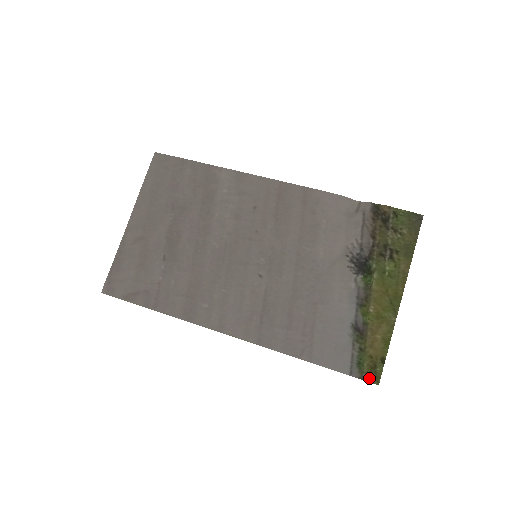
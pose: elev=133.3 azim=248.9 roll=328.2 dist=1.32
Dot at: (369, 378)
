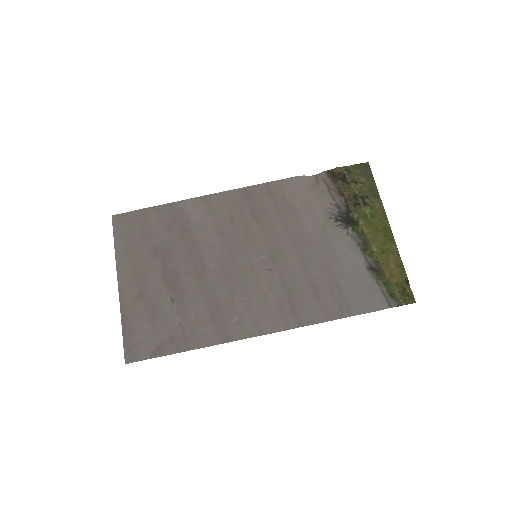
Dot at: (405, 301)
